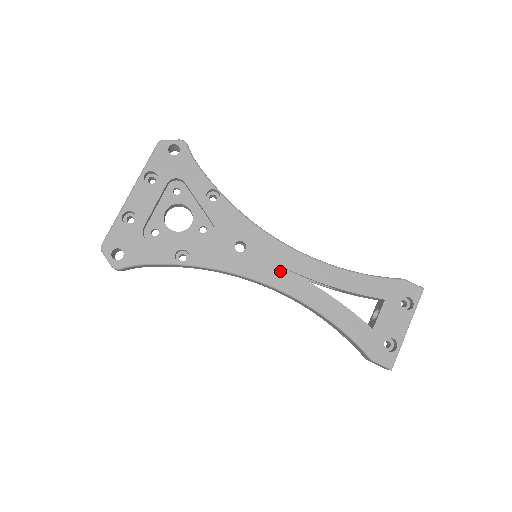
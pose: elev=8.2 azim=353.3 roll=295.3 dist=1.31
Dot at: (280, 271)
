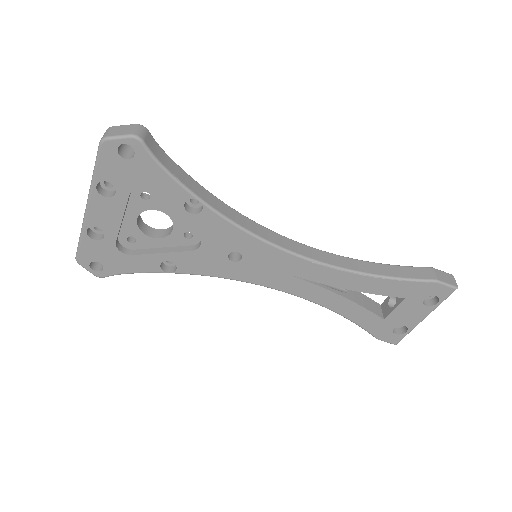
Dot at: (283, 277)
